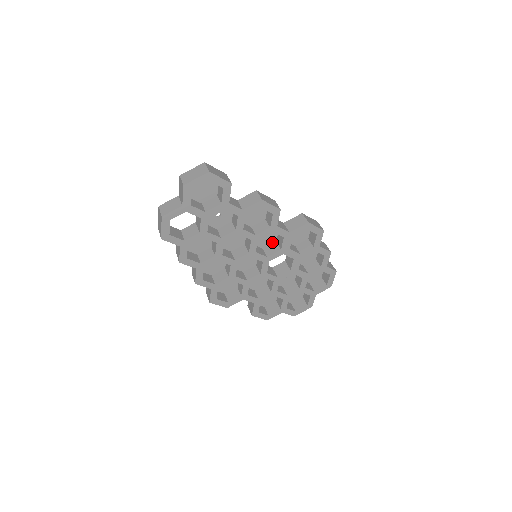
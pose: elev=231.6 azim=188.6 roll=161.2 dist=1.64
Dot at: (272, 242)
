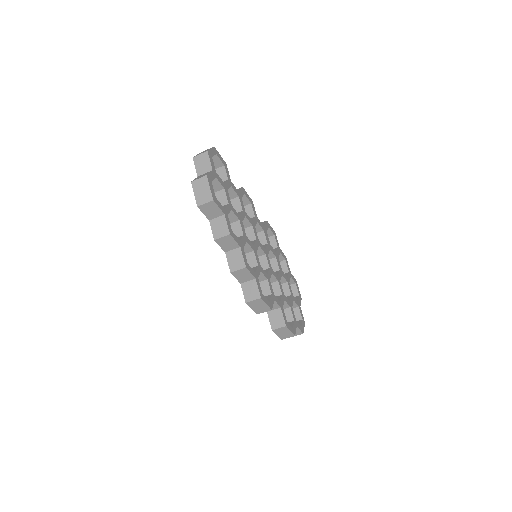
Dot at: occluded
